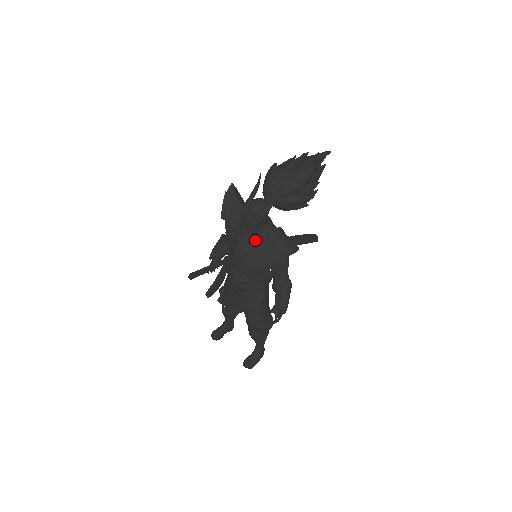
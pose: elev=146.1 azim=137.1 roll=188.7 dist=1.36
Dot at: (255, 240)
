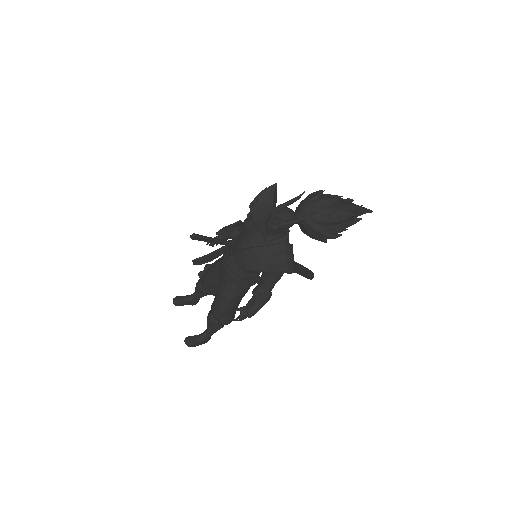
Dot at: (265, 241)
